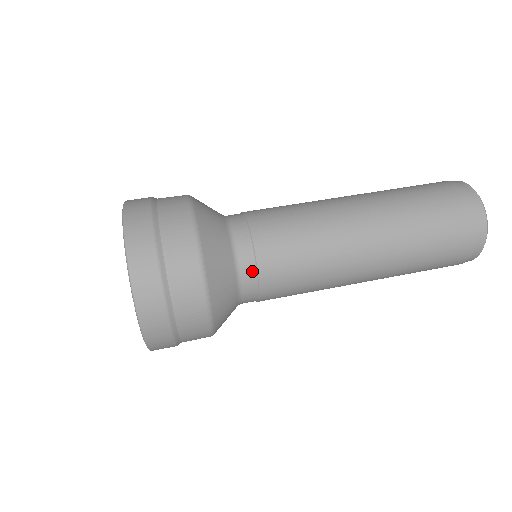
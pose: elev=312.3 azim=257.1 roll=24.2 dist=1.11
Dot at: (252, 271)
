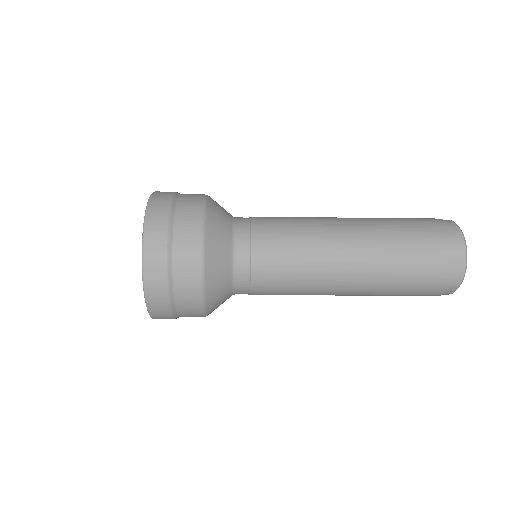
Dot at: (246, 263)
